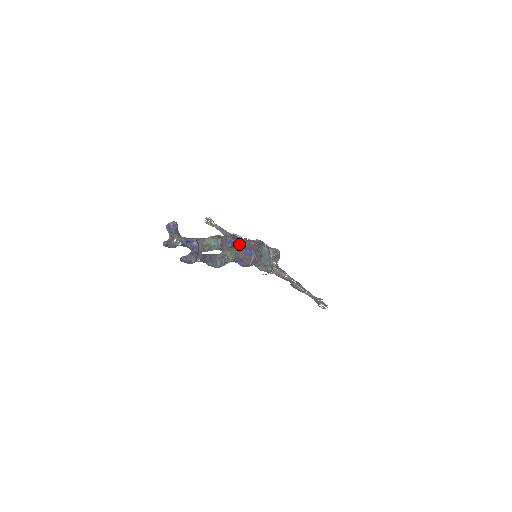
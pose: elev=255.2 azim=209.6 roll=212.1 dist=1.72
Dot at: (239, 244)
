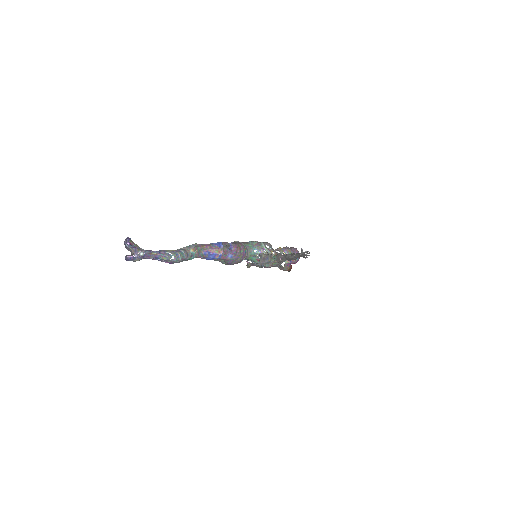
Dot at: occluded
